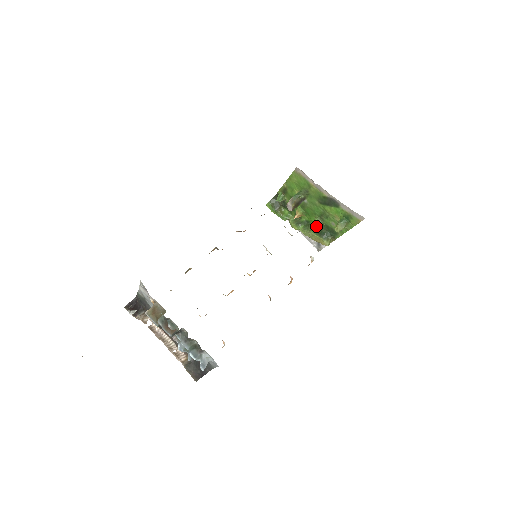
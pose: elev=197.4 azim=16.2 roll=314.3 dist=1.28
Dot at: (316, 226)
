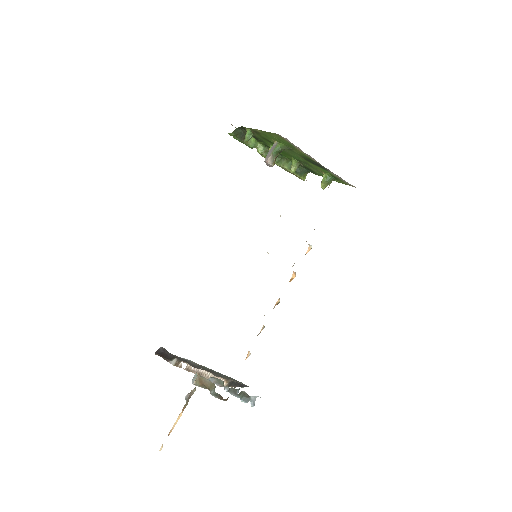
Dot at: (295, 170)
